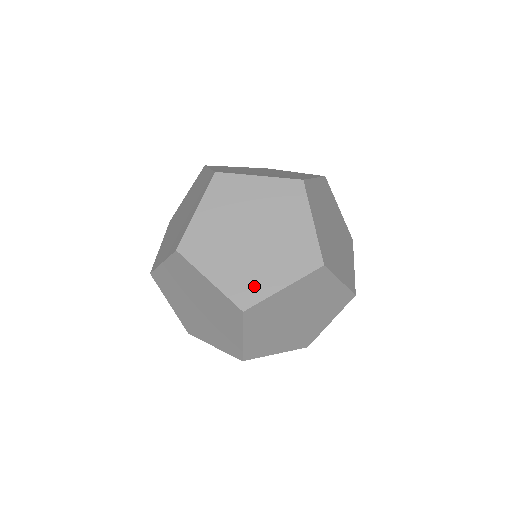
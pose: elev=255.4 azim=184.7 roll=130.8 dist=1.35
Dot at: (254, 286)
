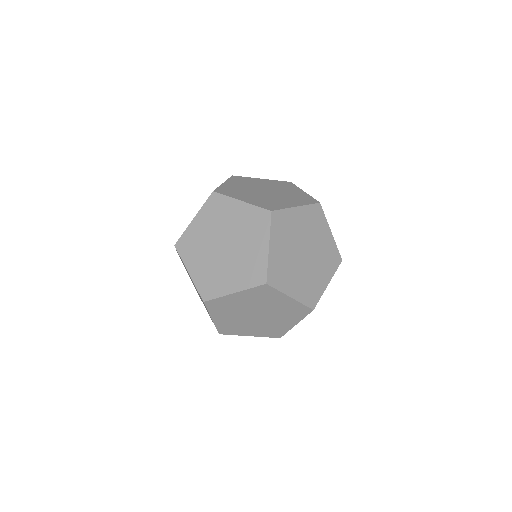
Dot at: (255, 266)
